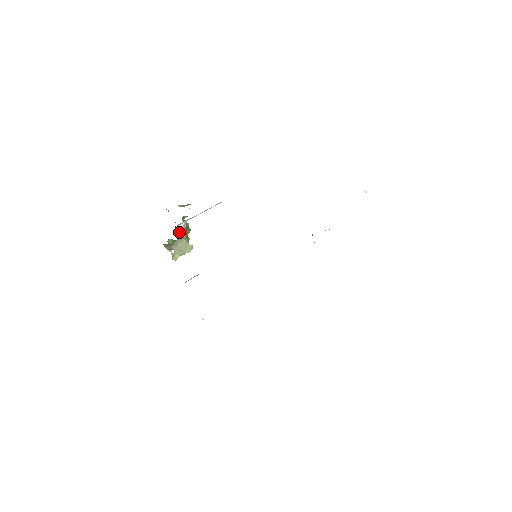
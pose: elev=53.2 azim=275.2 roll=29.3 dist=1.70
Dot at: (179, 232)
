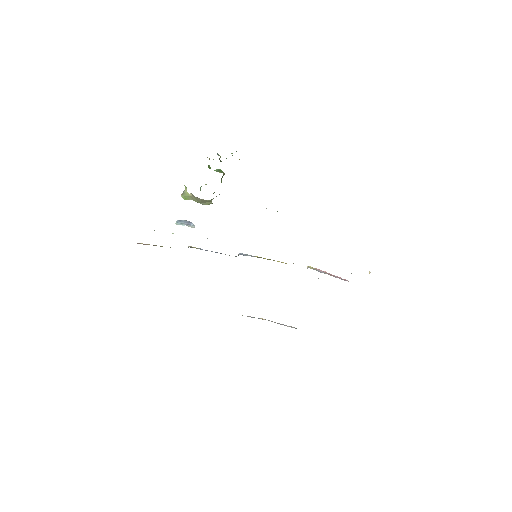
Dot at: occluded
